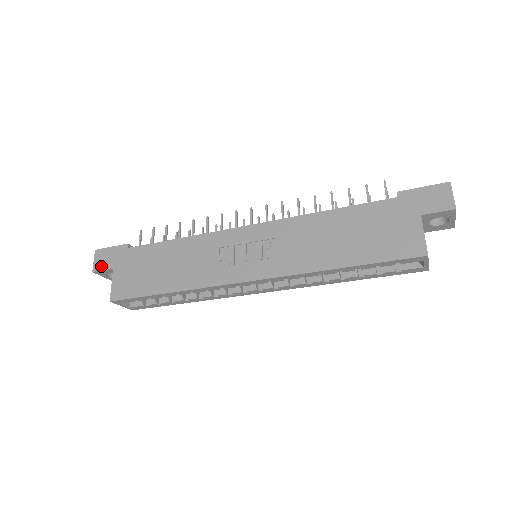
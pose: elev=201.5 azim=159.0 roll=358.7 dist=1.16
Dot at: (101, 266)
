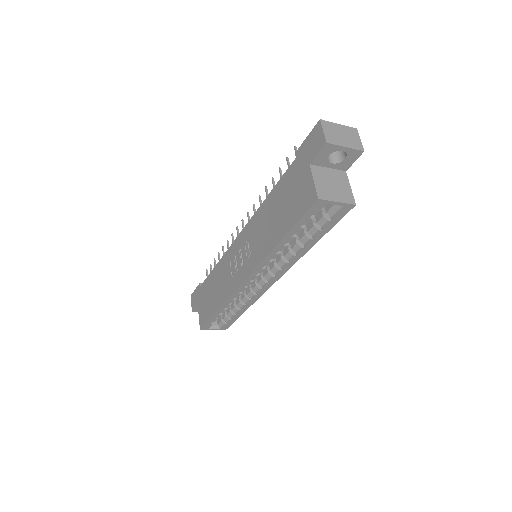
Dot at: (194, 306)
